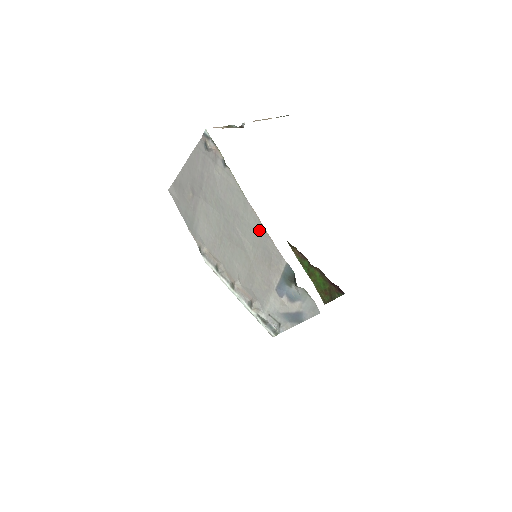
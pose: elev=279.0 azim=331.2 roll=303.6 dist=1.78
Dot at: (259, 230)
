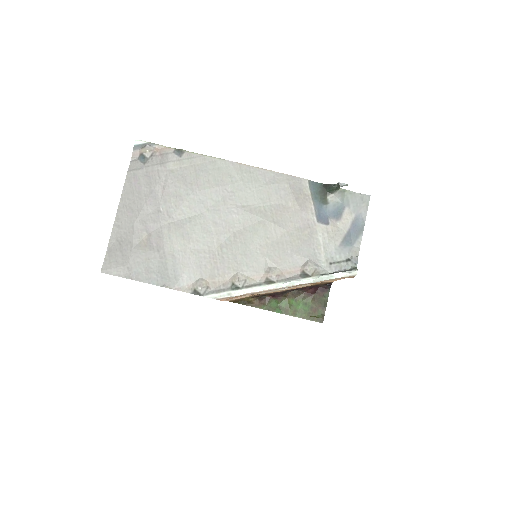
Dot at: (260, 178)
